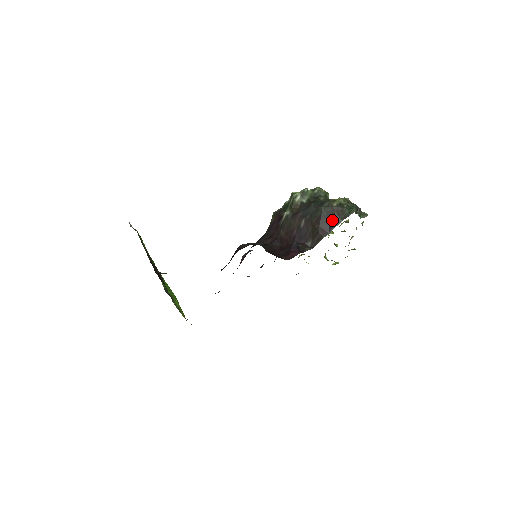
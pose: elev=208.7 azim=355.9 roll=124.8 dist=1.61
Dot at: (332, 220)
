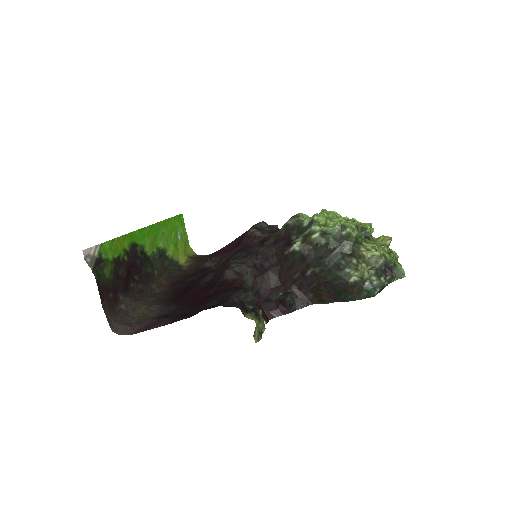
Dot at: (342, 294)
